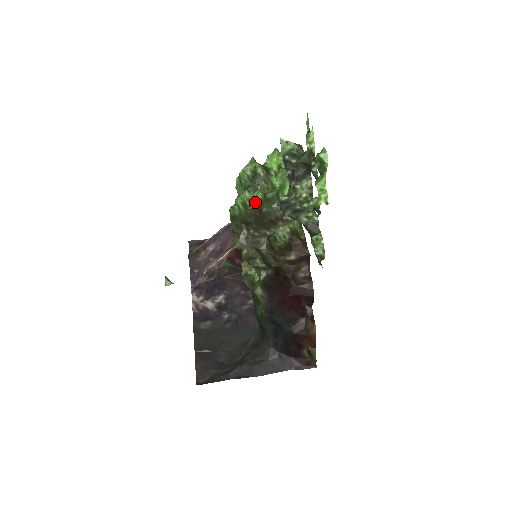
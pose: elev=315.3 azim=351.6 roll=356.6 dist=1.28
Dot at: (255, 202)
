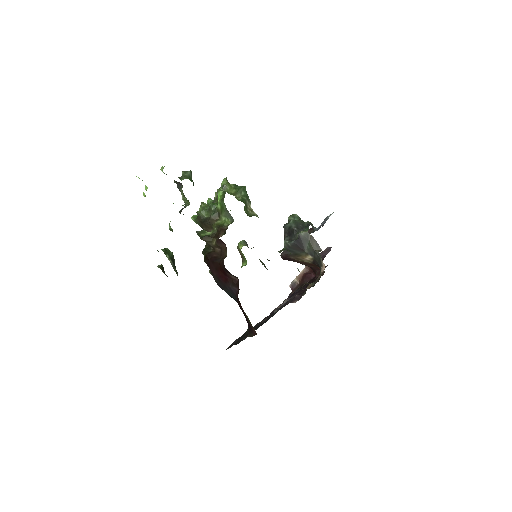
Dot at: (197, 214)
